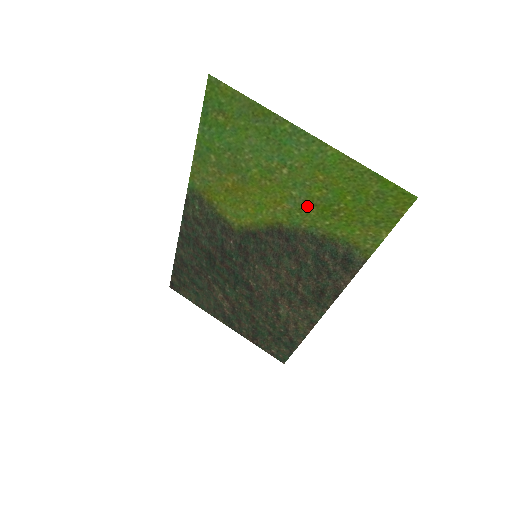
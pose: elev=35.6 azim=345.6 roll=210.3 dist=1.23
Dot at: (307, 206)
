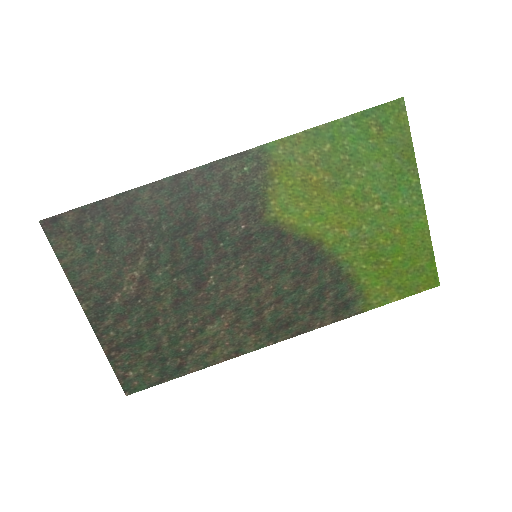
Dot at: (363, 244)
